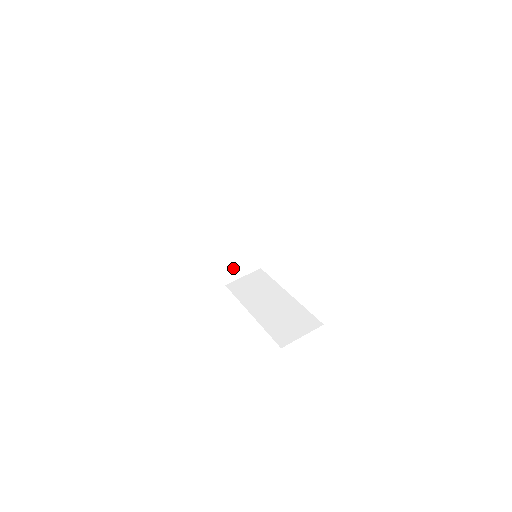
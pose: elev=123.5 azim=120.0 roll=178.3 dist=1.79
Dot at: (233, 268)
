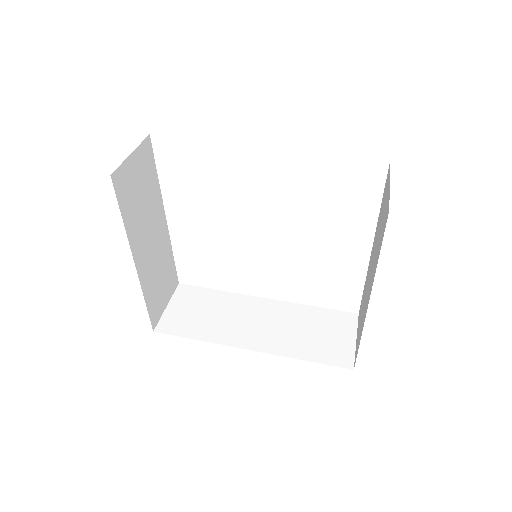
Dot at: (158, 298)
